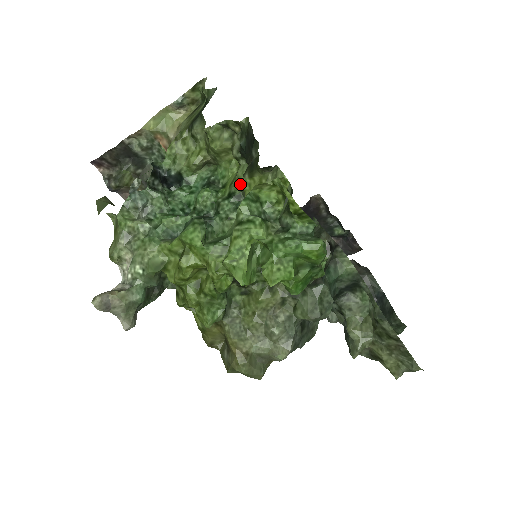
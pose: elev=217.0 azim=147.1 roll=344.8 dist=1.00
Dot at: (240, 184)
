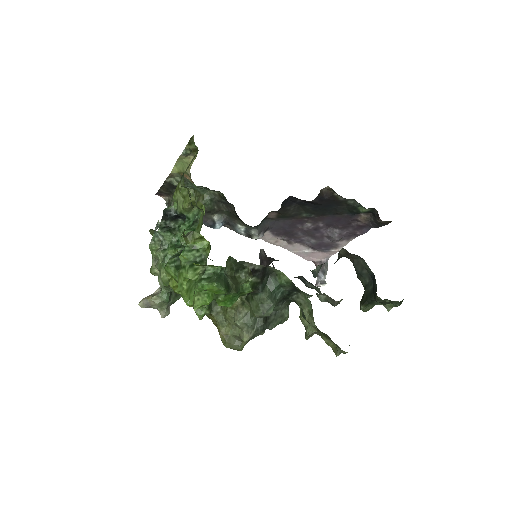
Dot at: (200, 228)
